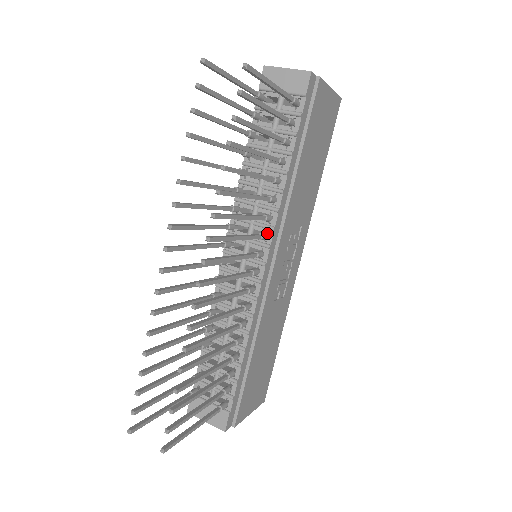
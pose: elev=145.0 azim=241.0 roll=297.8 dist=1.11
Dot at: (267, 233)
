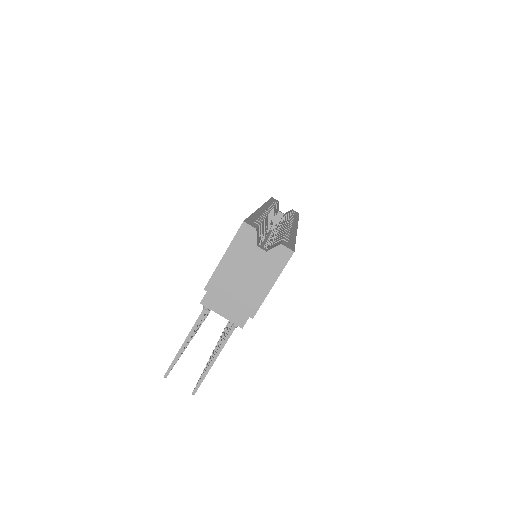
Dot at: occluded
